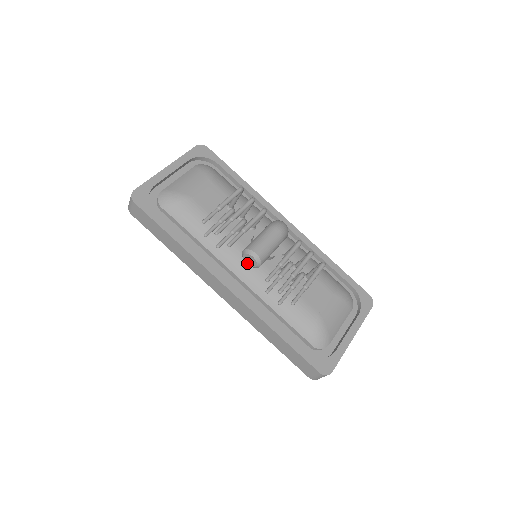
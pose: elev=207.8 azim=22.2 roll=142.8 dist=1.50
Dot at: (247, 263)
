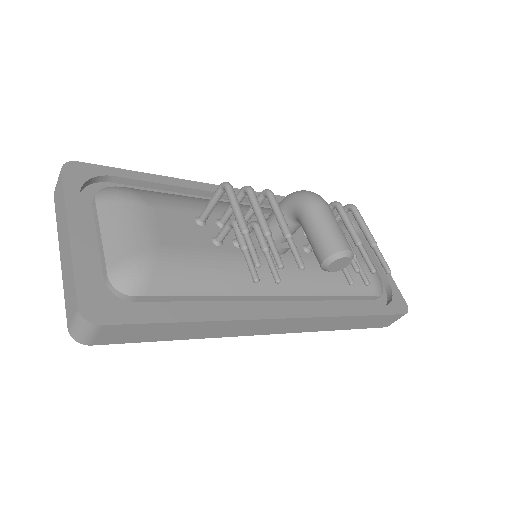
Dot at: (333, 270)
